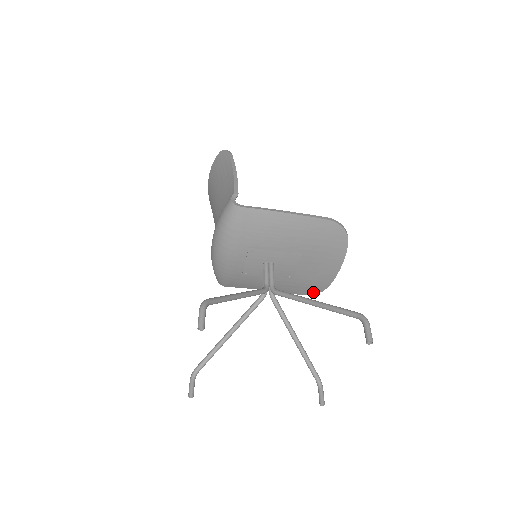
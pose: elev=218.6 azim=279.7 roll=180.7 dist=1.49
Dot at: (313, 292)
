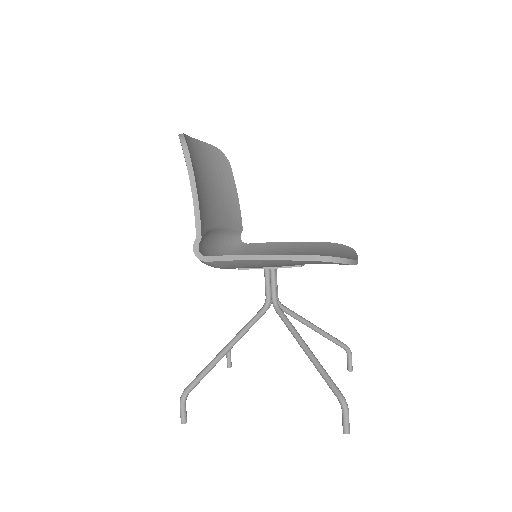
Dot at: occluded
